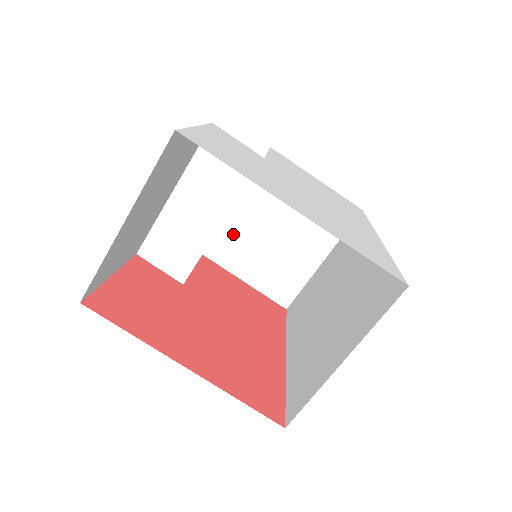
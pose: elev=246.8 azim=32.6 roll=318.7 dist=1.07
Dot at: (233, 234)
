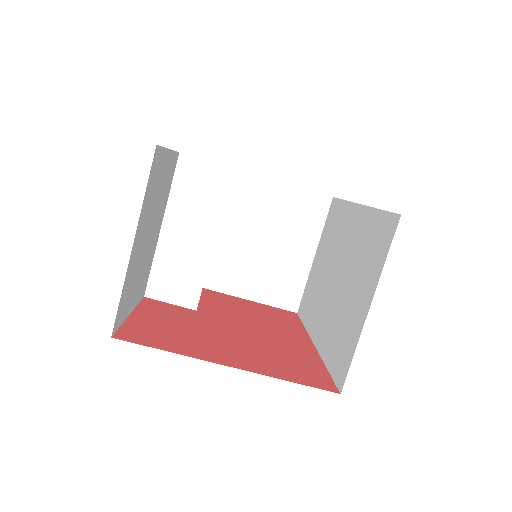
Dot at: (225, 259)
